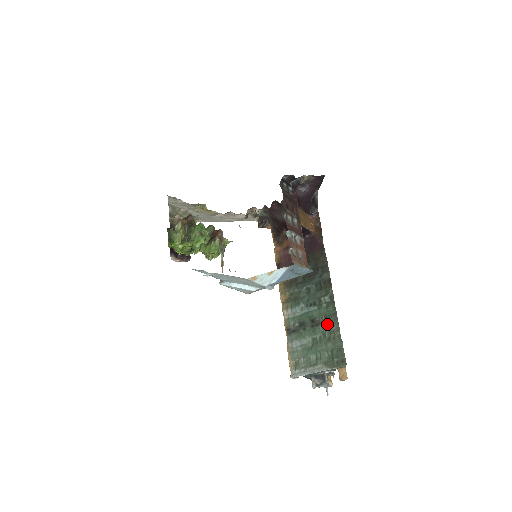
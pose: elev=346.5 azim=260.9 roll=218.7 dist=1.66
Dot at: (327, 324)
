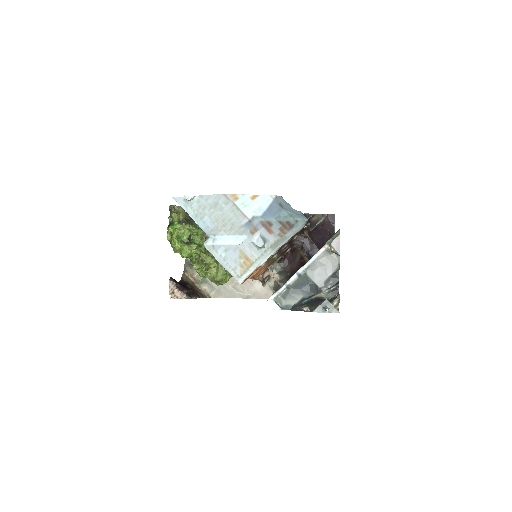
Dot at: occluded
